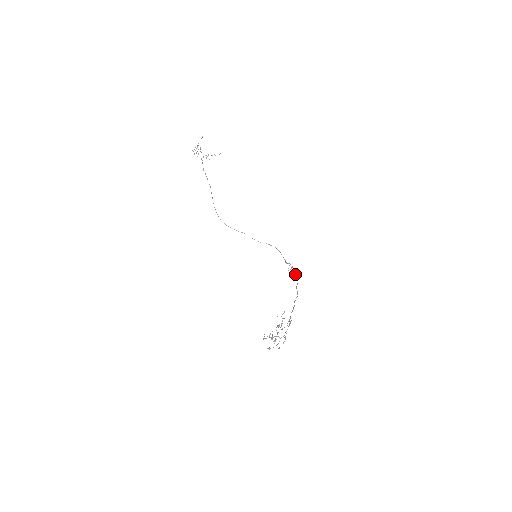
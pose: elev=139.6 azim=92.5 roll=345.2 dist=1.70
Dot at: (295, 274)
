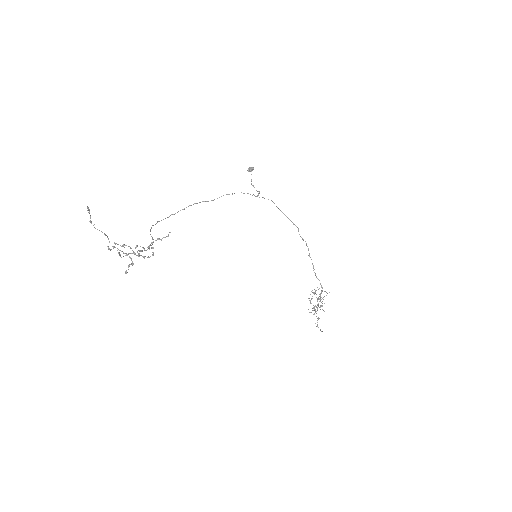
Dot at: occluded
